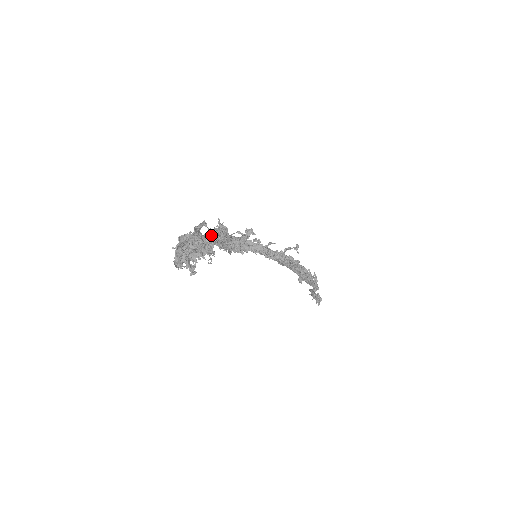
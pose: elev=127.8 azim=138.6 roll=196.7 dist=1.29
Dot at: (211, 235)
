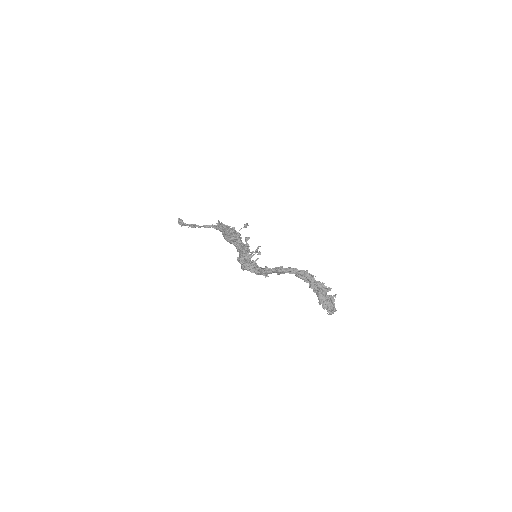
Dot at: occluded
